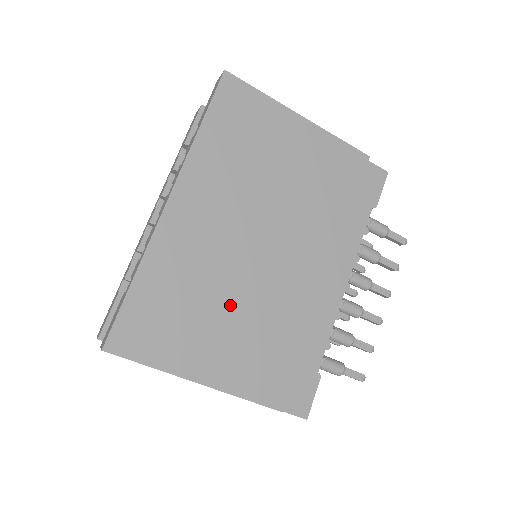
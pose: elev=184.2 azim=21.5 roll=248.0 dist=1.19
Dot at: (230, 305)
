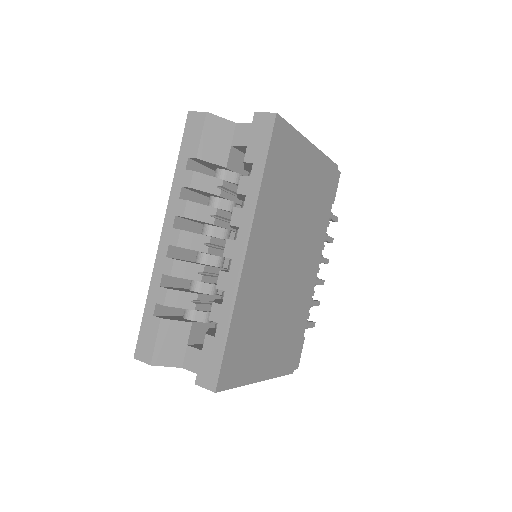
Dot at: (274, 317)
